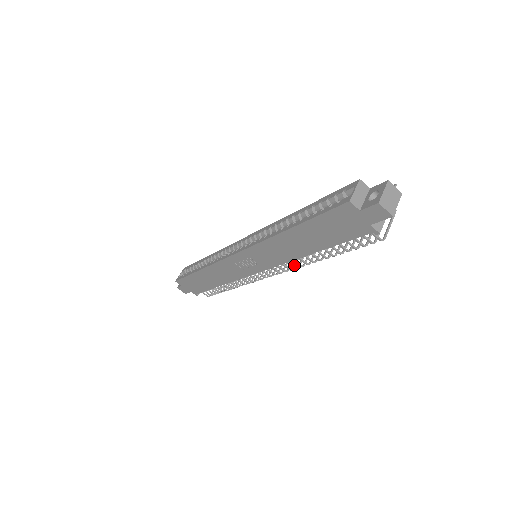
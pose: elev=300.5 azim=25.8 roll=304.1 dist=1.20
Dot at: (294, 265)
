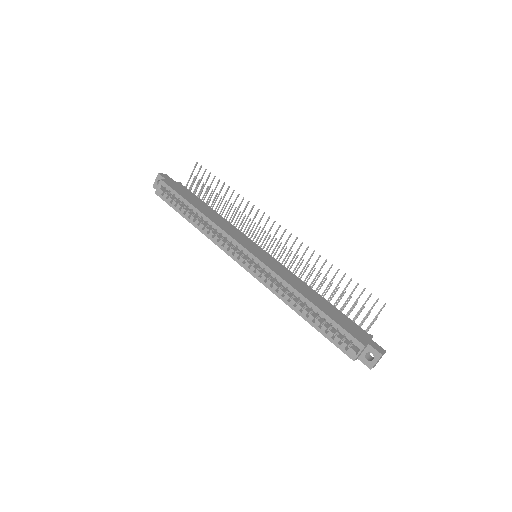
Dot at: occluded
